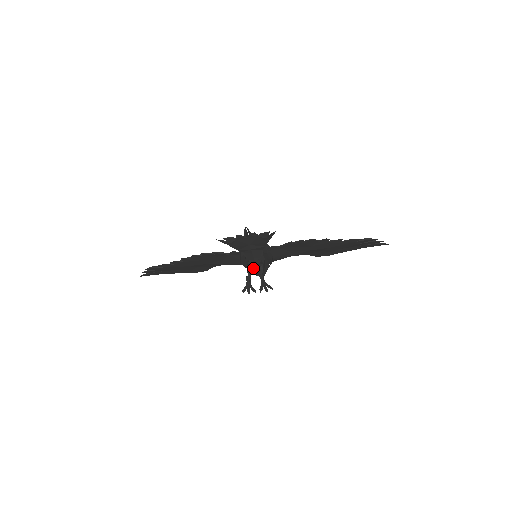
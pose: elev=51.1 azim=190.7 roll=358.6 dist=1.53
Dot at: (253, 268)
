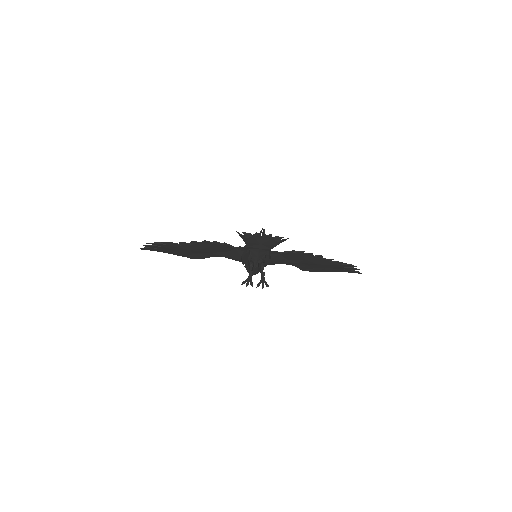
Dot at: occluded
